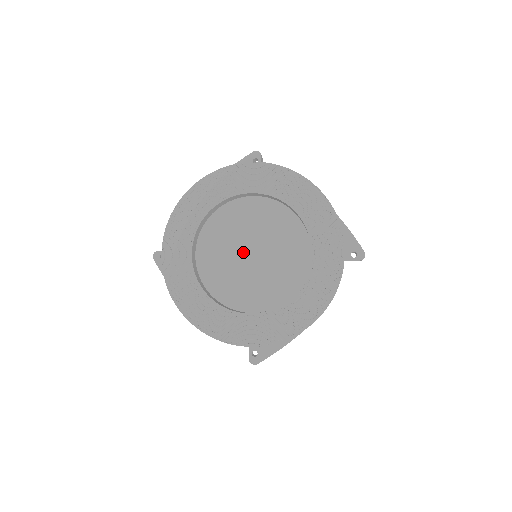
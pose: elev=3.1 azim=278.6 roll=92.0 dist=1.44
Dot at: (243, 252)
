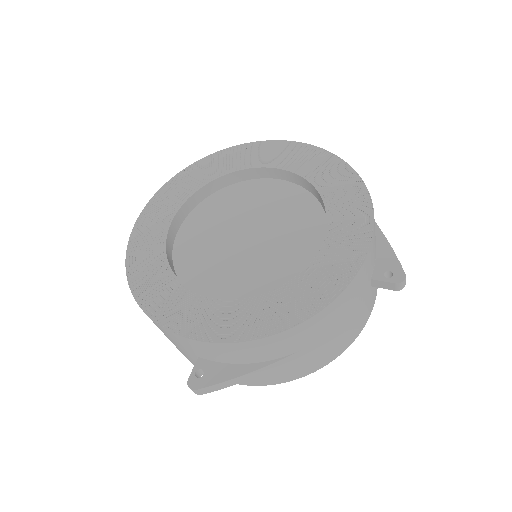
Dot at: (237, 232)
